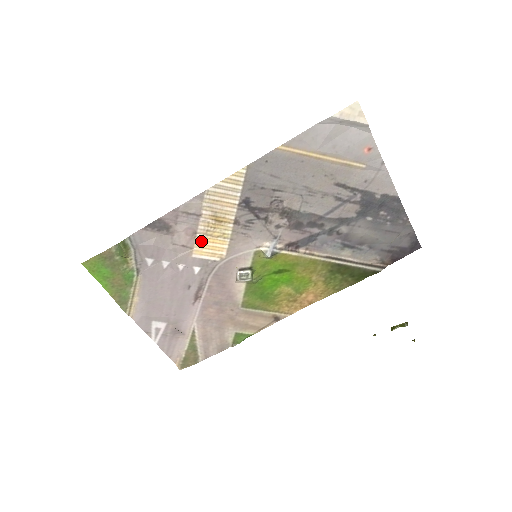
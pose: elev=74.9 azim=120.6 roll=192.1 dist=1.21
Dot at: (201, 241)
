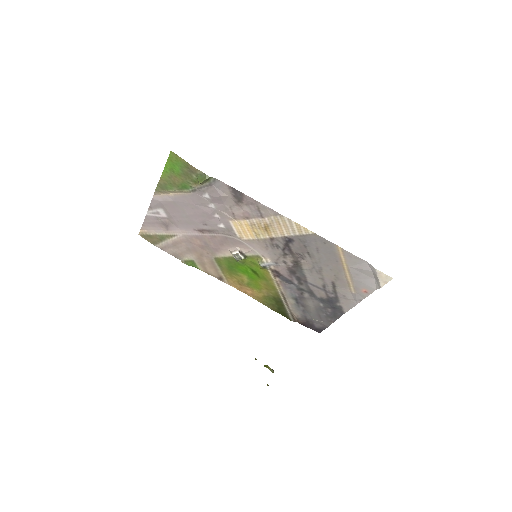
Dot at: (244, 223)
